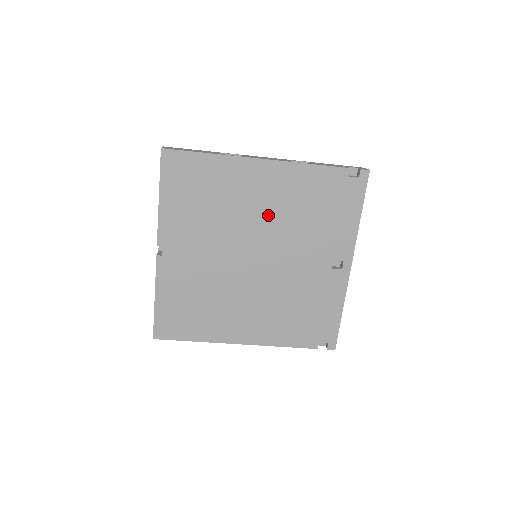
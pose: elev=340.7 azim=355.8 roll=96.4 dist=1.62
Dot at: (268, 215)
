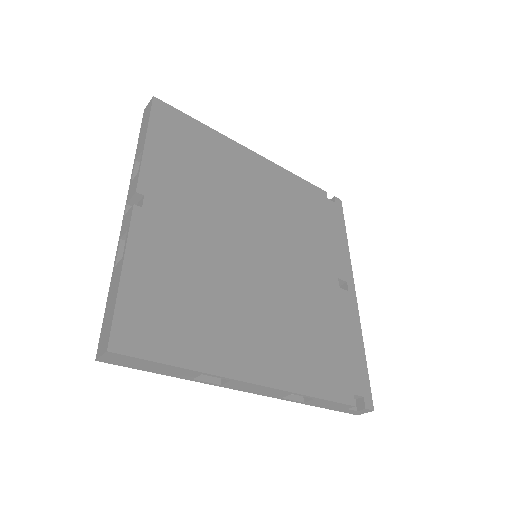
Dot at: (267, 206)
